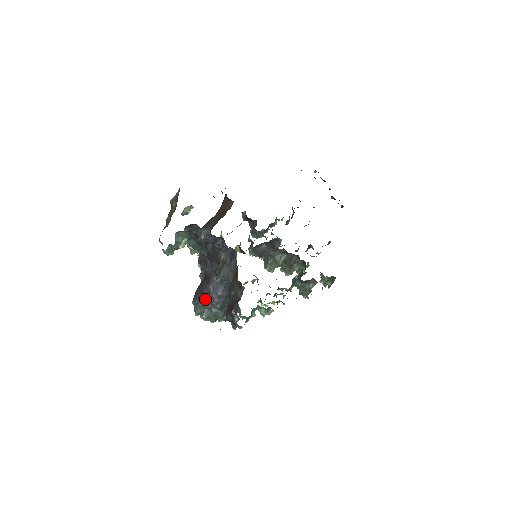
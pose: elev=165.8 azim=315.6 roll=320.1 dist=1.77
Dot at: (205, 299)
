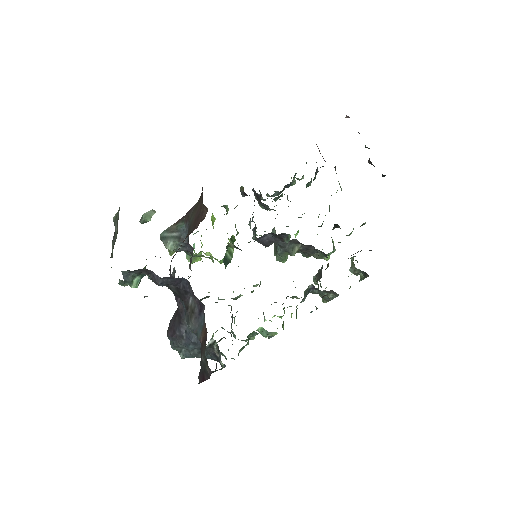
Dot at: (178, 342)
